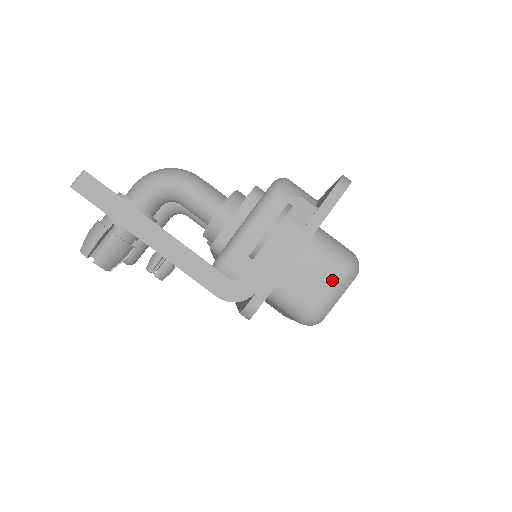
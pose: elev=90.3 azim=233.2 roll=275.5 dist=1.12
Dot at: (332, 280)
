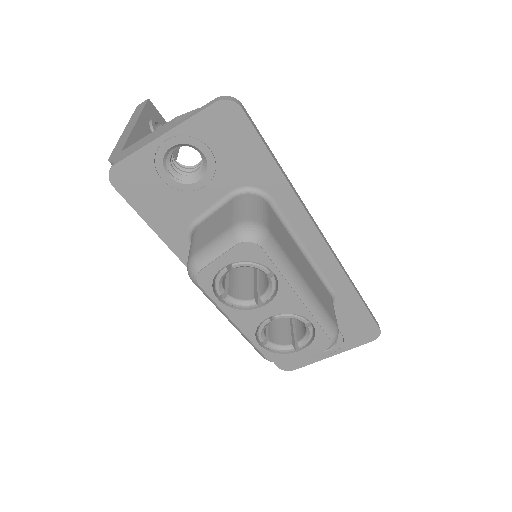
Dot at: (221, 232)
